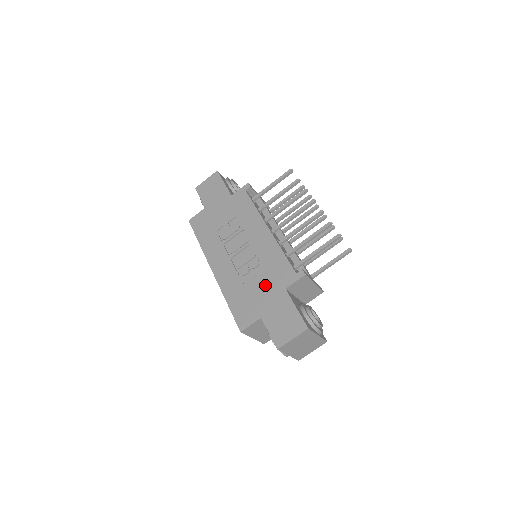
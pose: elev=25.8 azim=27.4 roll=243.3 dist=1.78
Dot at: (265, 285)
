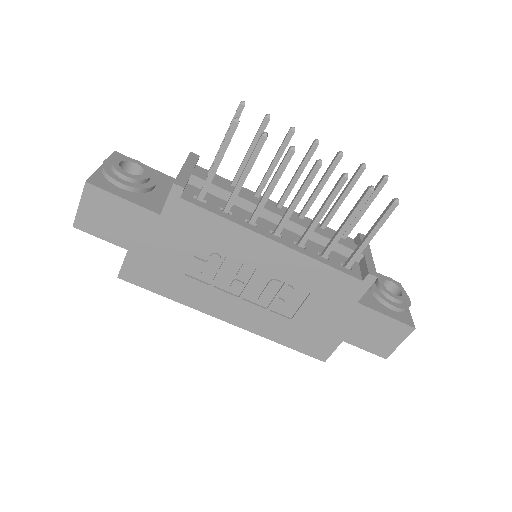
Dot at: (324, 309)
